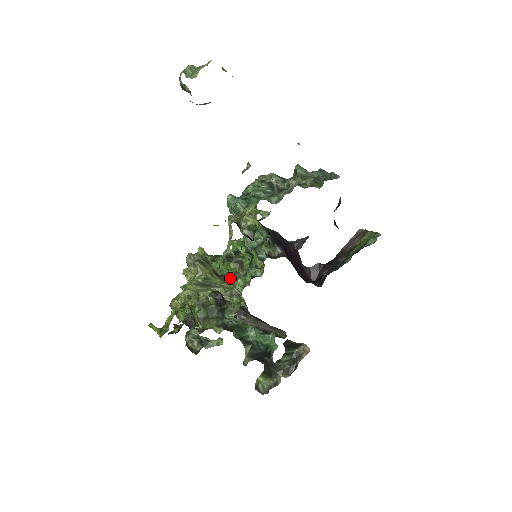
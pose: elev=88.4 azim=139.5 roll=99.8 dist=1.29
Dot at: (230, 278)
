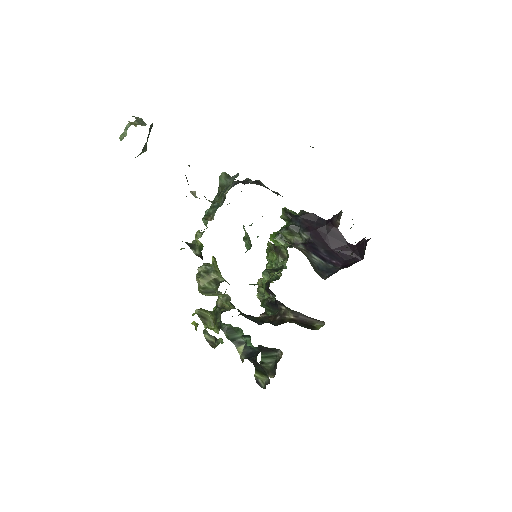
Dot at: occluded
